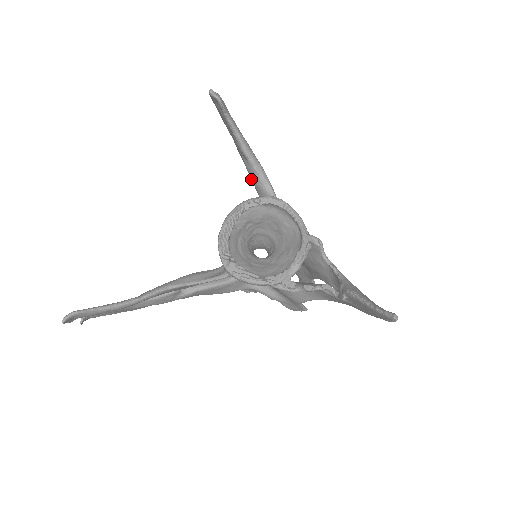
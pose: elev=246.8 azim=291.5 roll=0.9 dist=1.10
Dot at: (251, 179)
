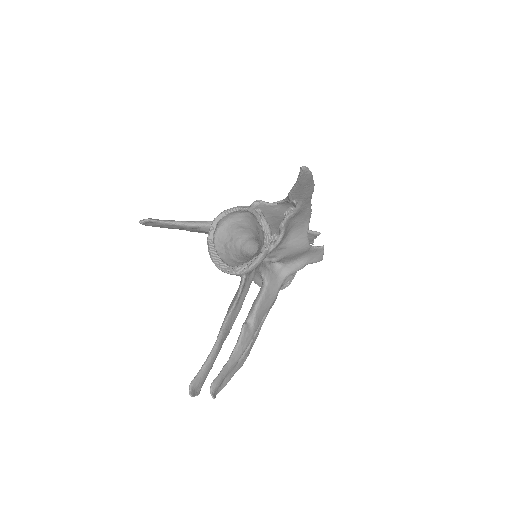
Dot at: occluded
